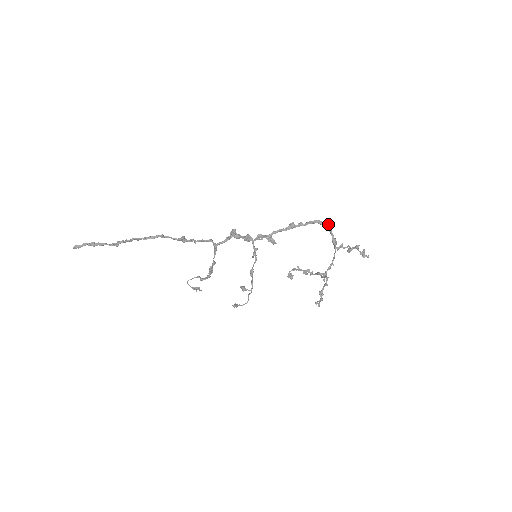
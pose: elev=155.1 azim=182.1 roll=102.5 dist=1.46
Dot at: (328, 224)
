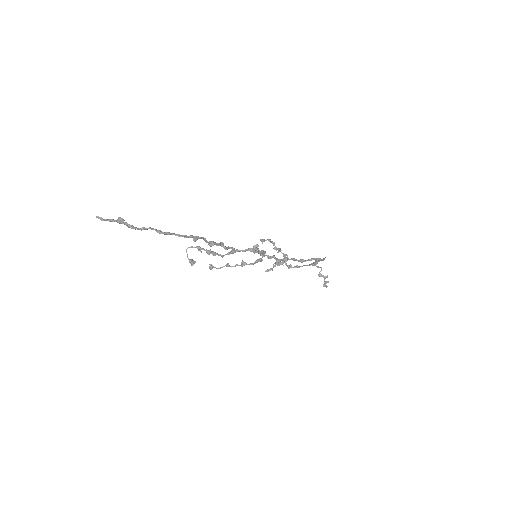
Dot at: (324, 259)
